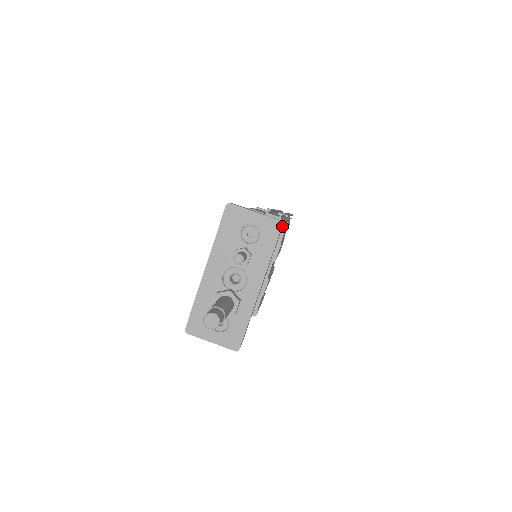
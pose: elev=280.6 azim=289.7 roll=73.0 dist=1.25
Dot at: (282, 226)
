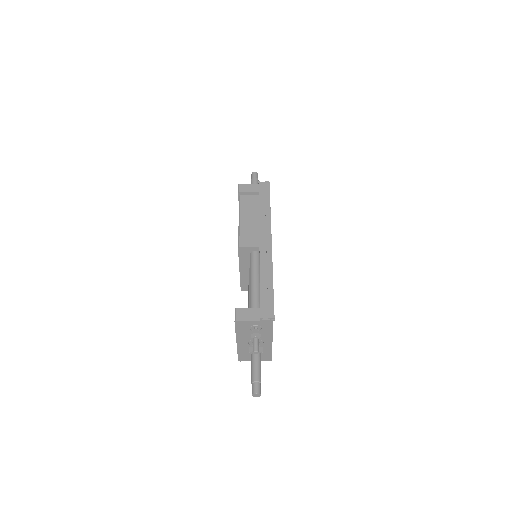
Dot at: occluded
